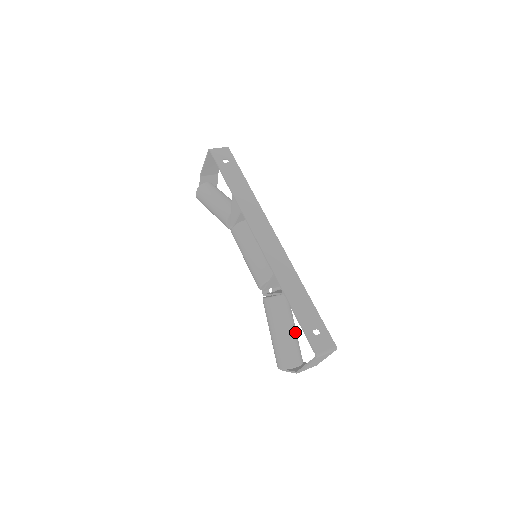
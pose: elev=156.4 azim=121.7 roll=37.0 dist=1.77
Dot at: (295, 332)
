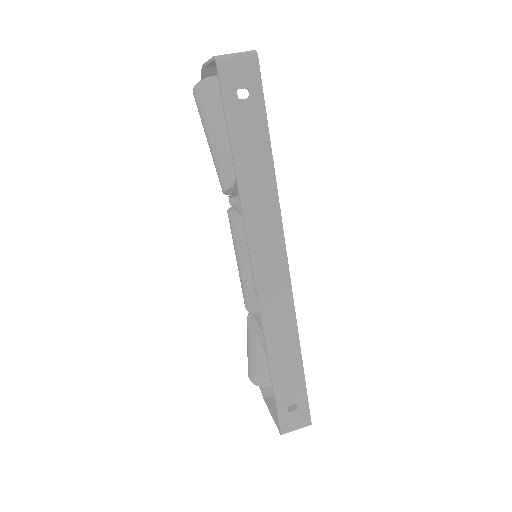
Dot at: occluded
